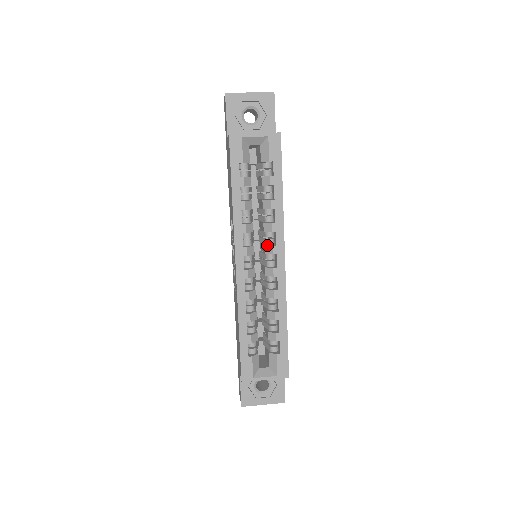
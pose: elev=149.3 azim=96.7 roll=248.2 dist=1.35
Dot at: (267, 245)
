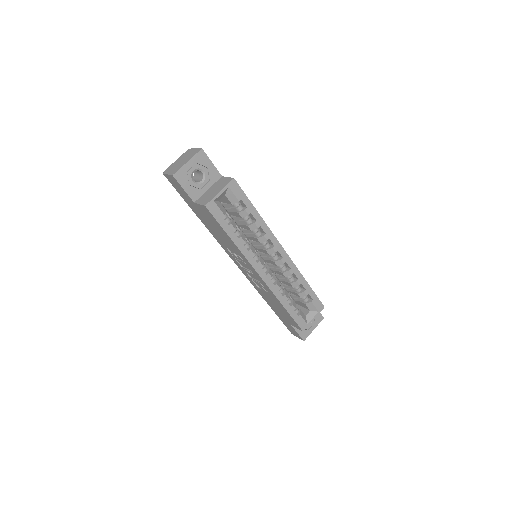
Dot at: (268, 249)
